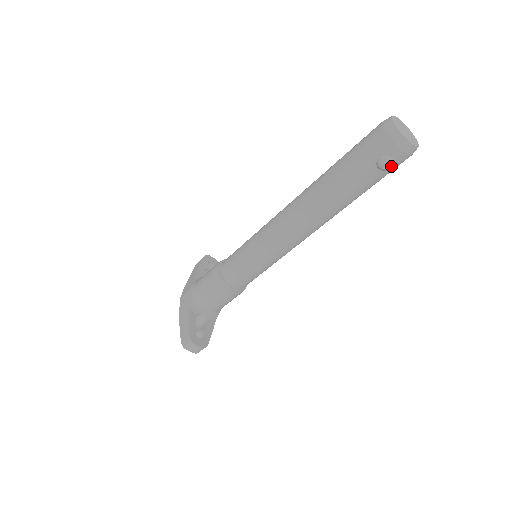
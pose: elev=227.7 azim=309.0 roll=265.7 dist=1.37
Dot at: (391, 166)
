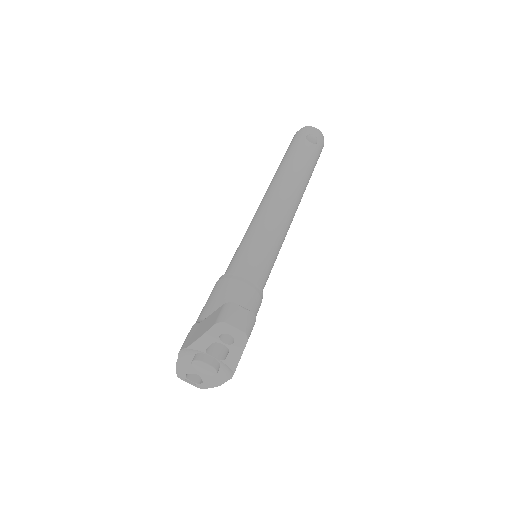
Dot at: (316, 138)
